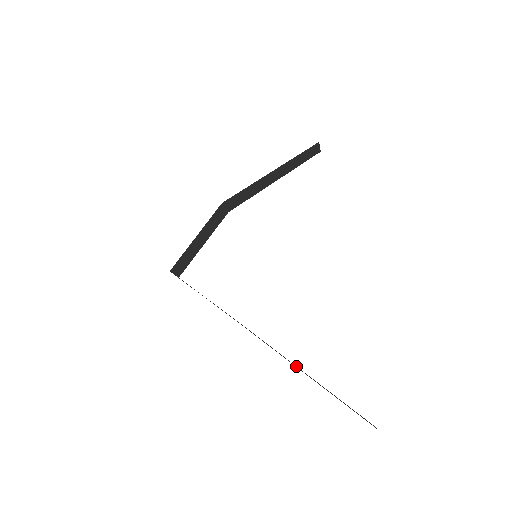
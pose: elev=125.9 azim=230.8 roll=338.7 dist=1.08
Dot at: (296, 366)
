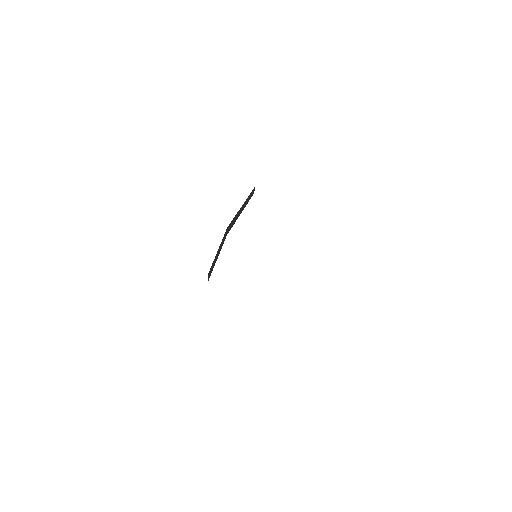
Dot at: occluded
